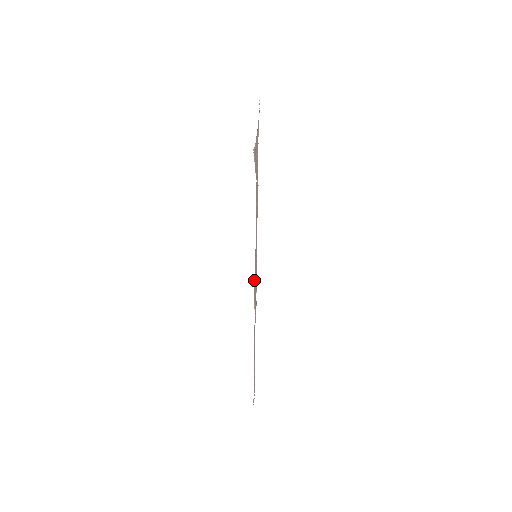
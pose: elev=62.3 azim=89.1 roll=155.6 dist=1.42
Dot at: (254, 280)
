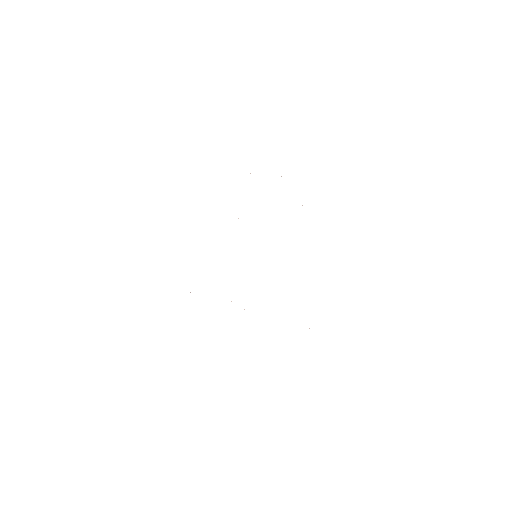
Dot at: occluded
